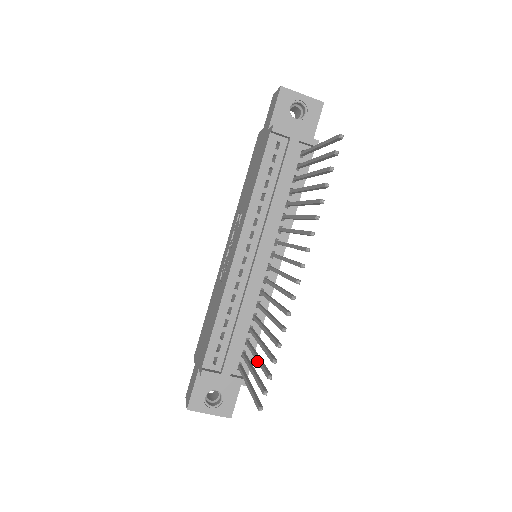
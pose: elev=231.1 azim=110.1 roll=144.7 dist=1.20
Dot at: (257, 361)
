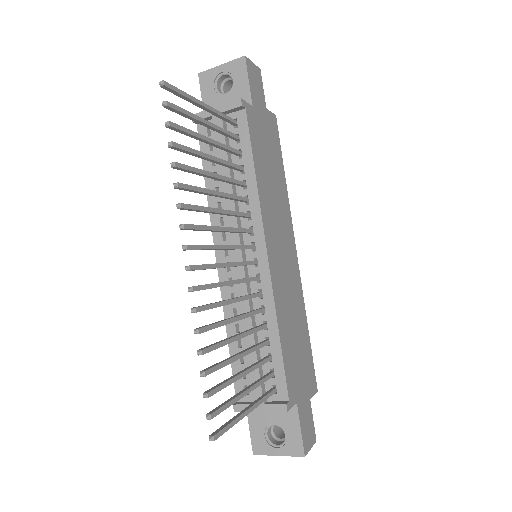
Dot at: (233, 378)
